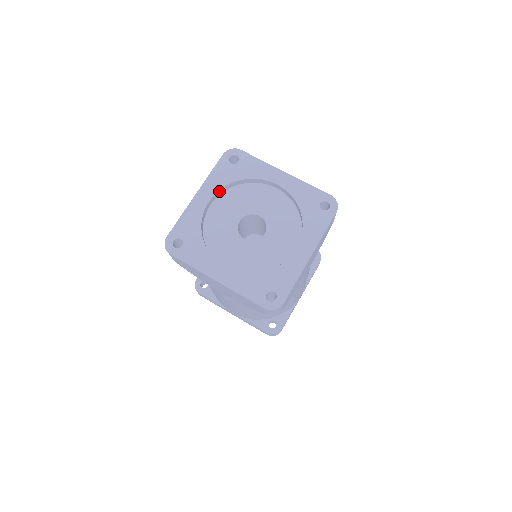
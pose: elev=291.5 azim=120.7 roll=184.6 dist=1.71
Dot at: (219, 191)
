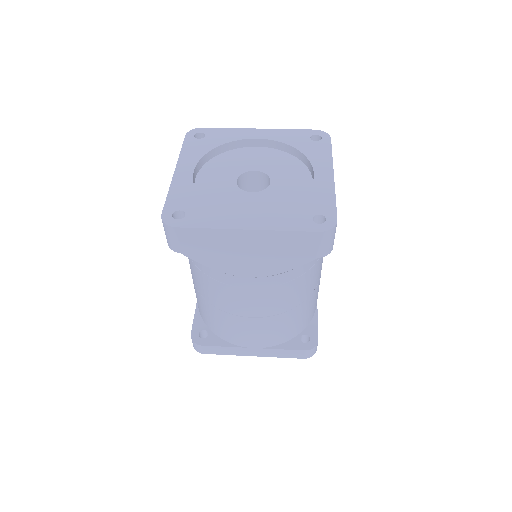
Dot at: (199, 162)
